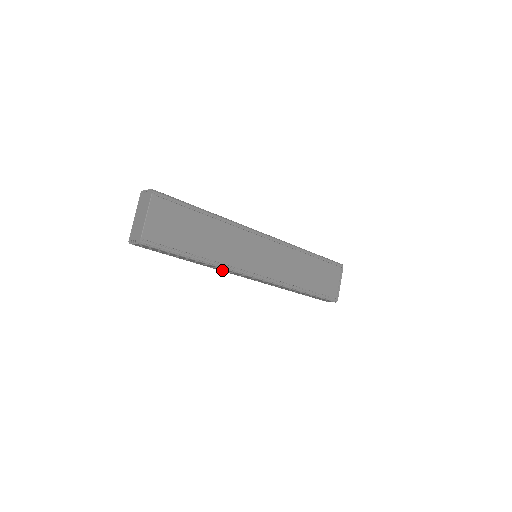
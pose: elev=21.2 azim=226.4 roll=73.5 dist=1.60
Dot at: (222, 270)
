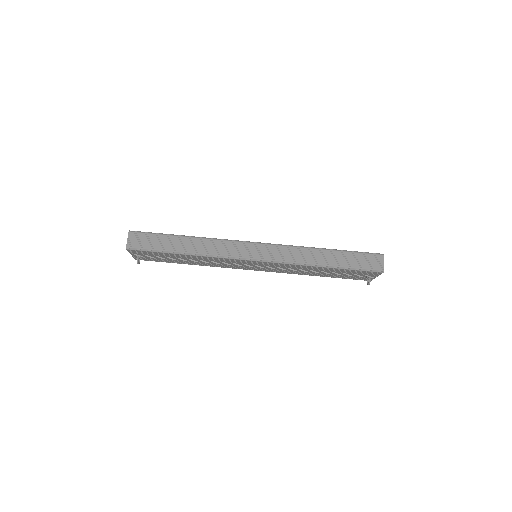
Dot at: (222, 252)
